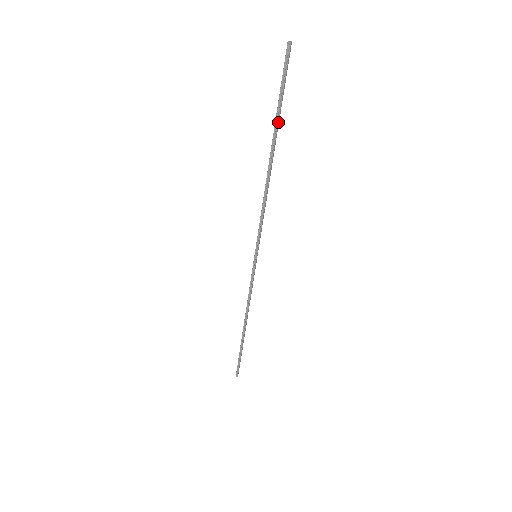
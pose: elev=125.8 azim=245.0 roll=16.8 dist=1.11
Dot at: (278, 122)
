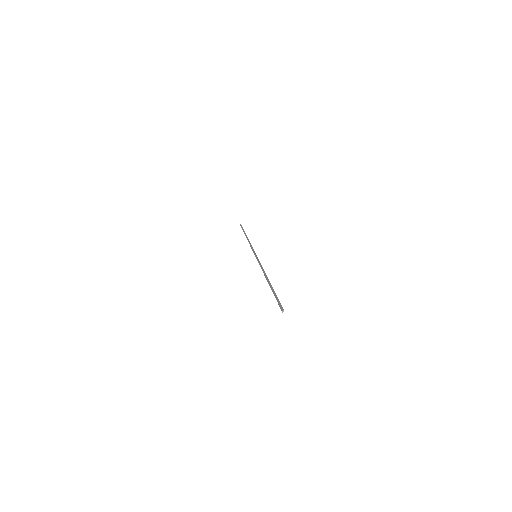
Dot at: (274, 291)
